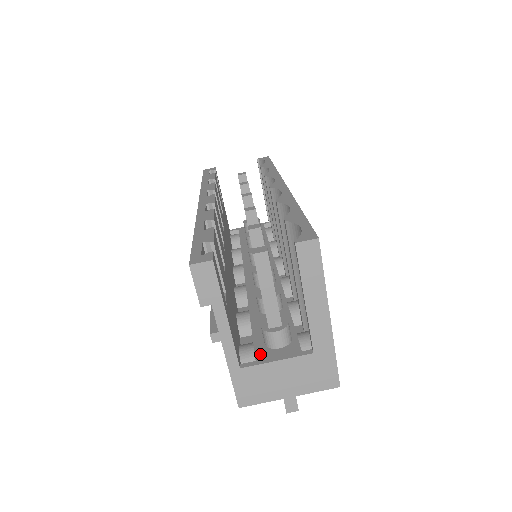
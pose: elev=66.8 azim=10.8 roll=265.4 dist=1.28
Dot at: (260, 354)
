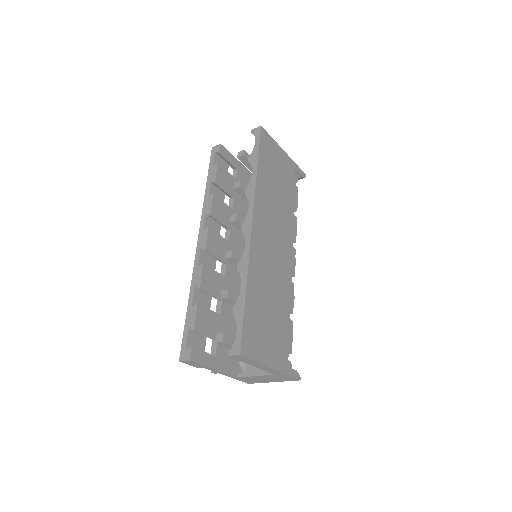
Dot at: (248, 367)
